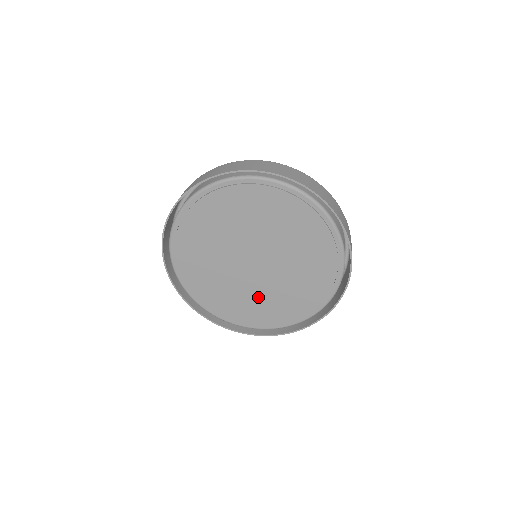
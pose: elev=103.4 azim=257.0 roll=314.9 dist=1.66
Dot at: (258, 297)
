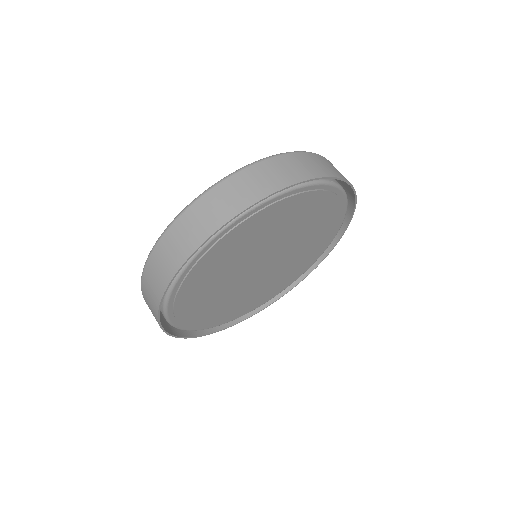
Dot at: (288, 268)
